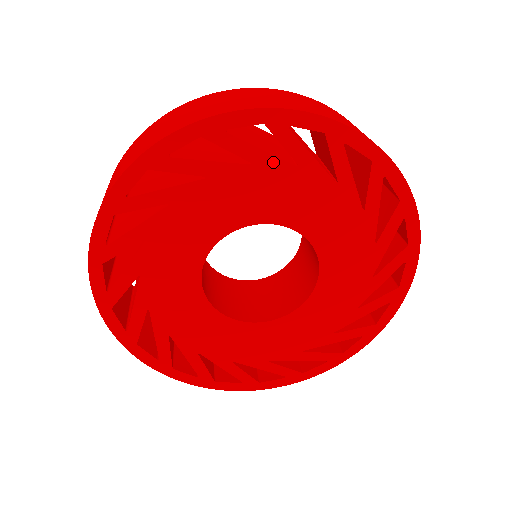
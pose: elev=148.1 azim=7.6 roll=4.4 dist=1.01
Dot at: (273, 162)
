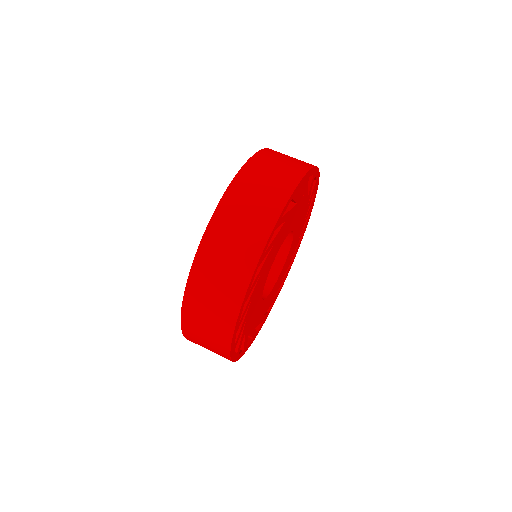
Dot at: (291, 212)
